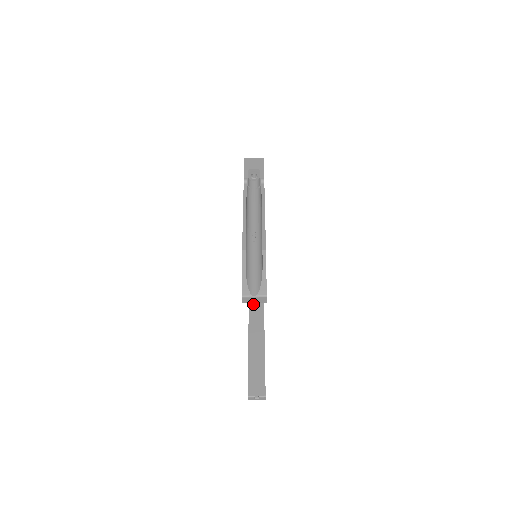
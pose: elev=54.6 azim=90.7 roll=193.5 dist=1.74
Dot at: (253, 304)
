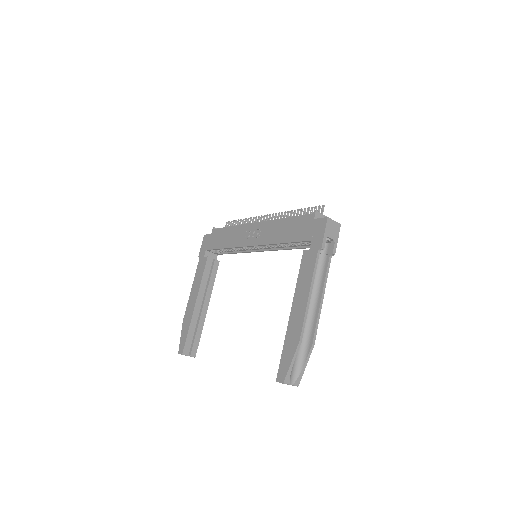
Dot at: (211, 261)
